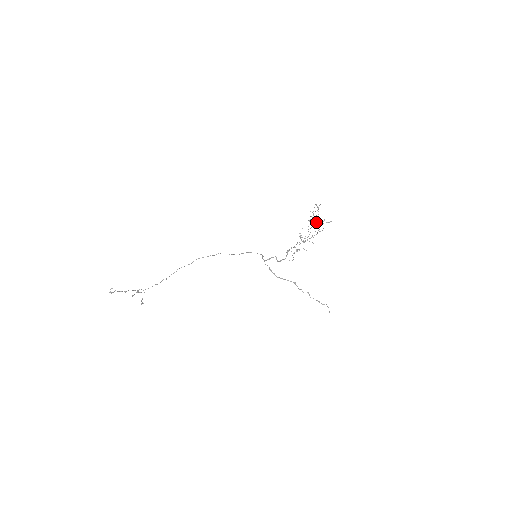
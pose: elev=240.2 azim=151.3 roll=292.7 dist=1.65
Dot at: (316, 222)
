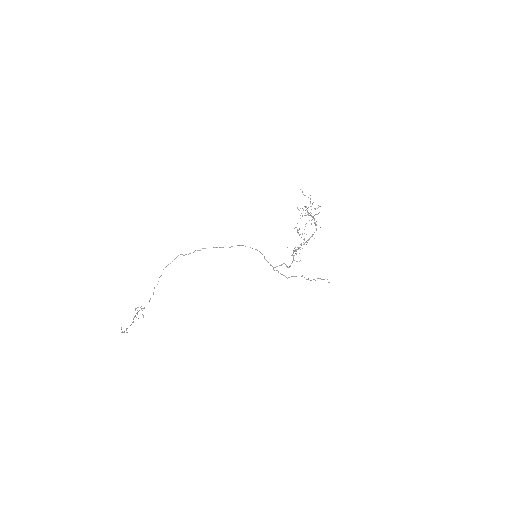
Dot at: (310, 215)
